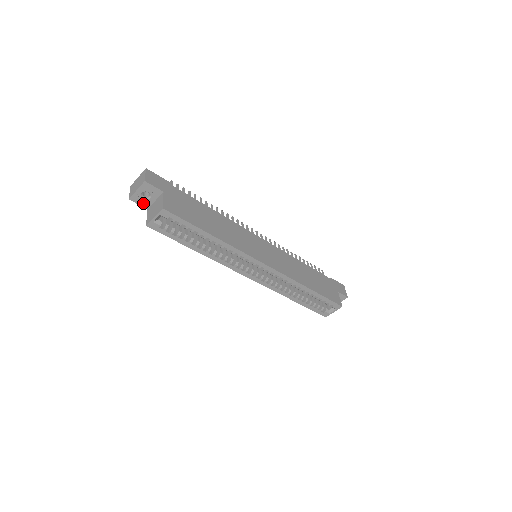
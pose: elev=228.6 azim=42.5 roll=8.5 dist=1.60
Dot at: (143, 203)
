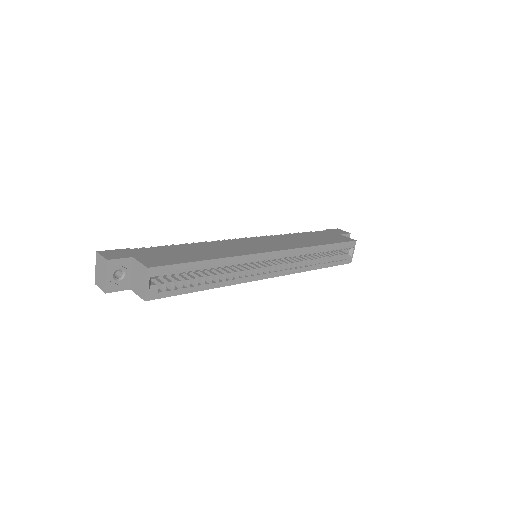
Dot at: (122, 286)
